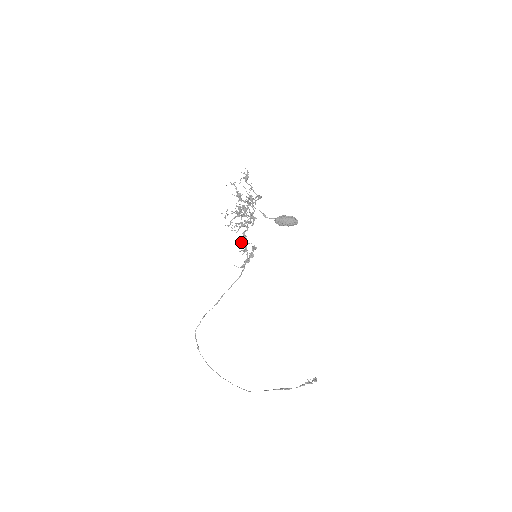
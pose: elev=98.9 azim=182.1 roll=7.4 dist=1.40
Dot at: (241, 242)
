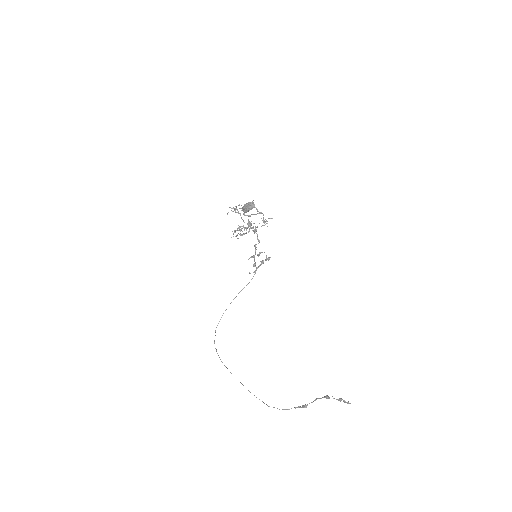
Dot at: occluded
